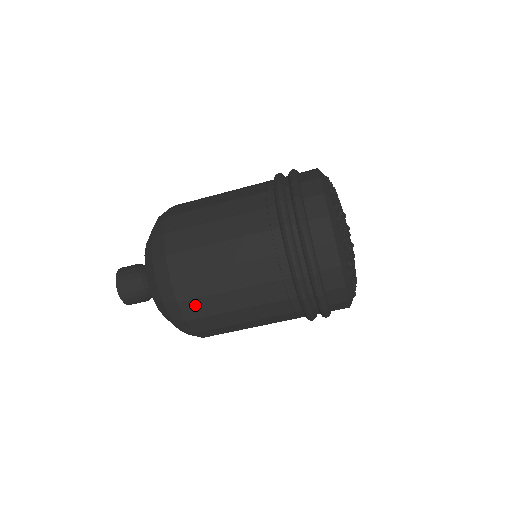
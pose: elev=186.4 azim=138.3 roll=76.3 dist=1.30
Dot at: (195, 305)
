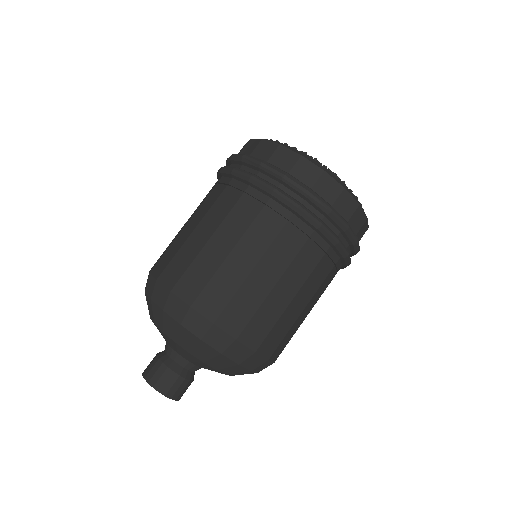
Dot at: (270, 340)
